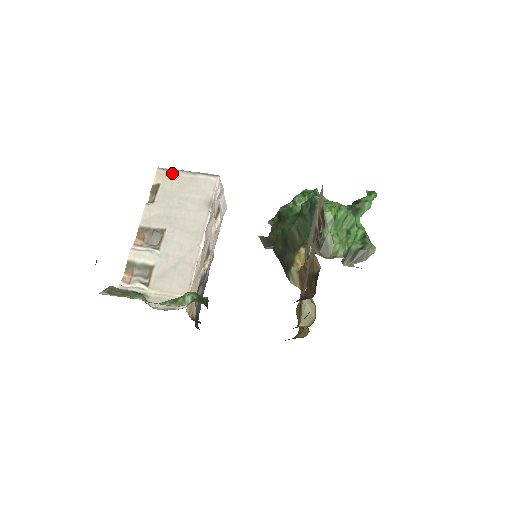
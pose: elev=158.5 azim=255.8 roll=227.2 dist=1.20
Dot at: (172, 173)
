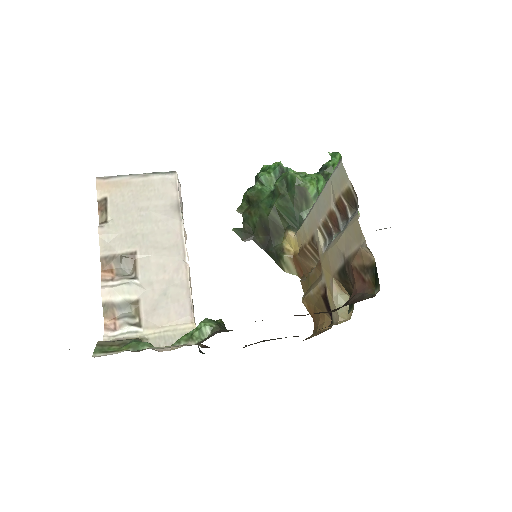
Dot at: (117, 181)
